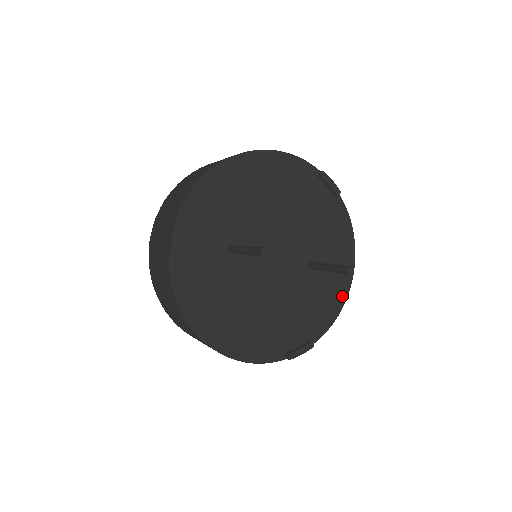
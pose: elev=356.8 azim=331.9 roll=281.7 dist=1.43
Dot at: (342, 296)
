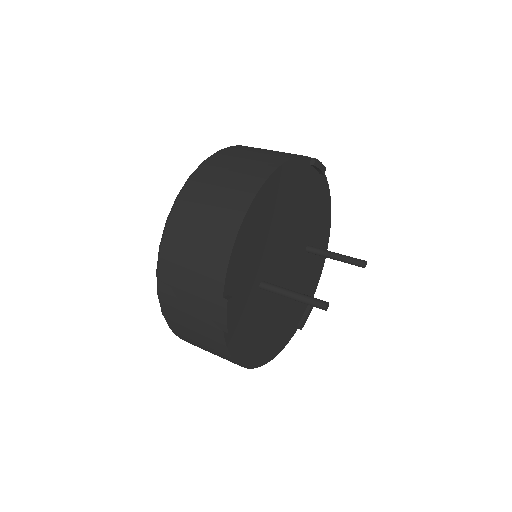
Dot at: occluded
